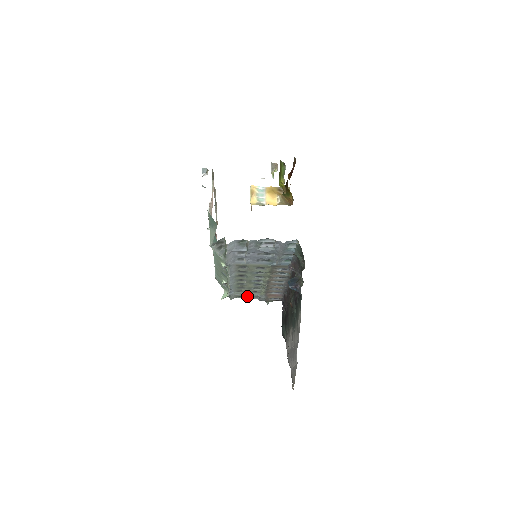
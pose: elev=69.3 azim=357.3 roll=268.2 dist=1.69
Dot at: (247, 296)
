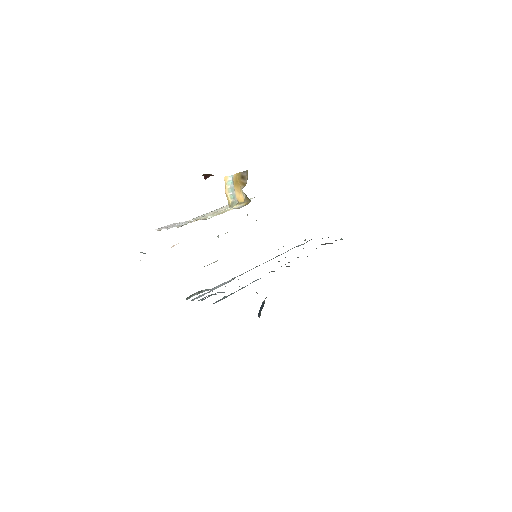
Dot at: occluded
